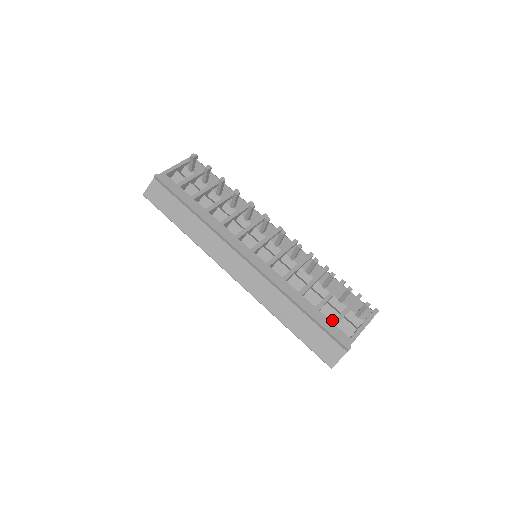
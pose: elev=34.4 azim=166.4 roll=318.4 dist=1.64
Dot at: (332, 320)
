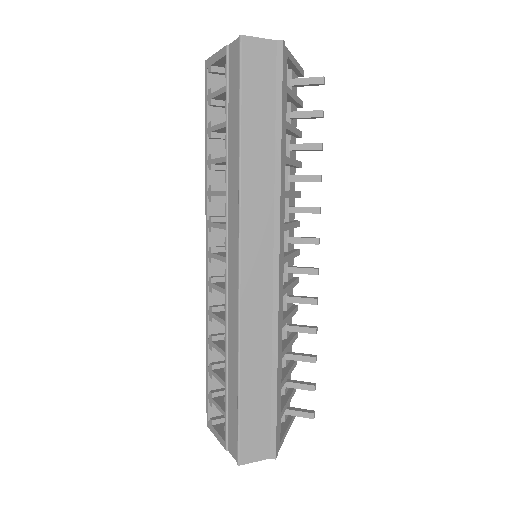
Dot at: occluded
